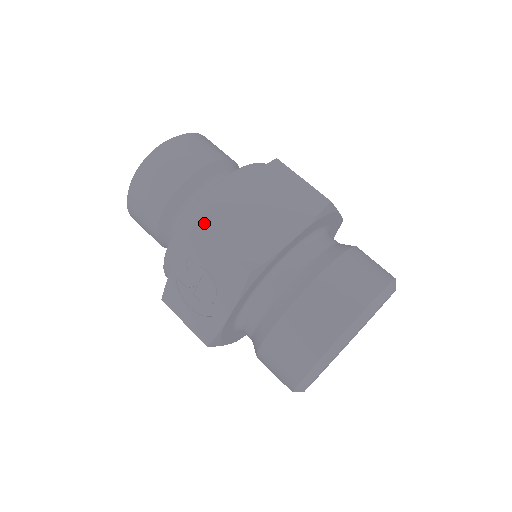
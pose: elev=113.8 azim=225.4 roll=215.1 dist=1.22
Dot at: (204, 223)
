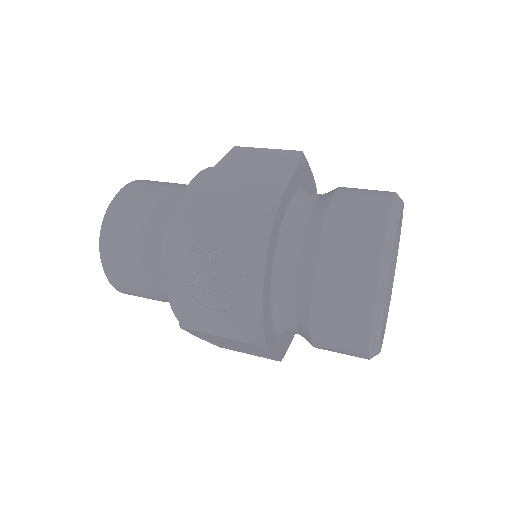
Dot at: (196, 202)
